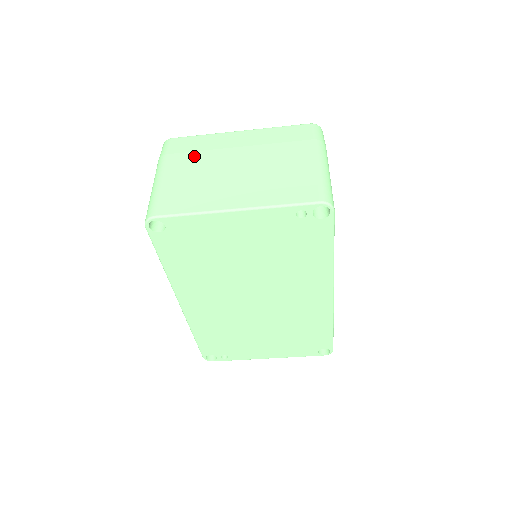
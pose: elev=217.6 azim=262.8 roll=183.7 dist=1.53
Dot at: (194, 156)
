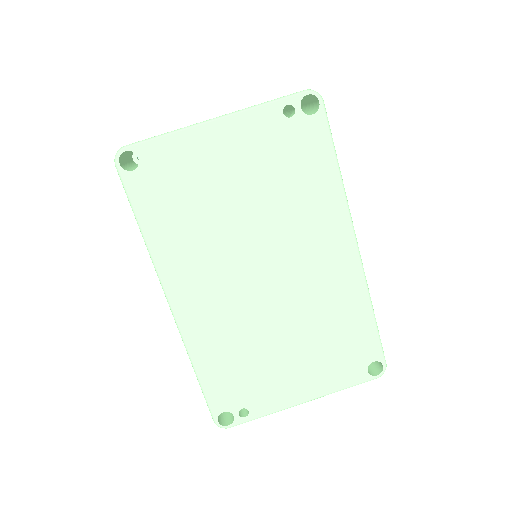
Dot at: occluded
